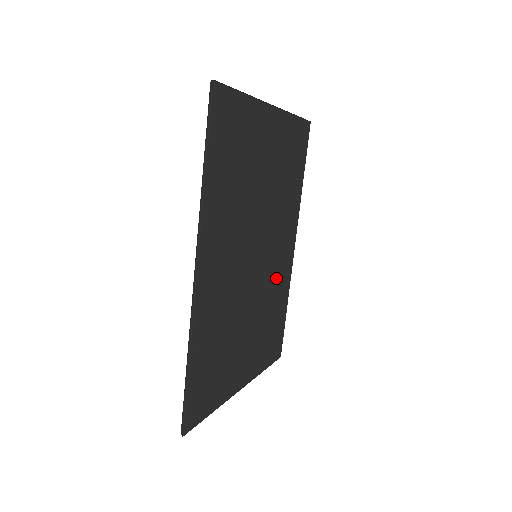
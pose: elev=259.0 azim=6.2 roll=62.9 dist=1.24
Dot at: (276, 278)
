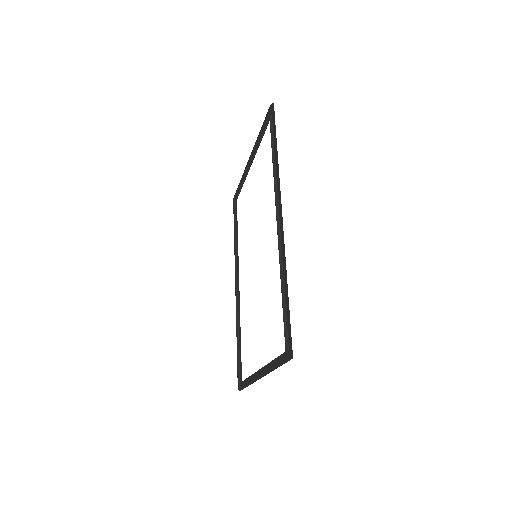
Dot at: occluded
